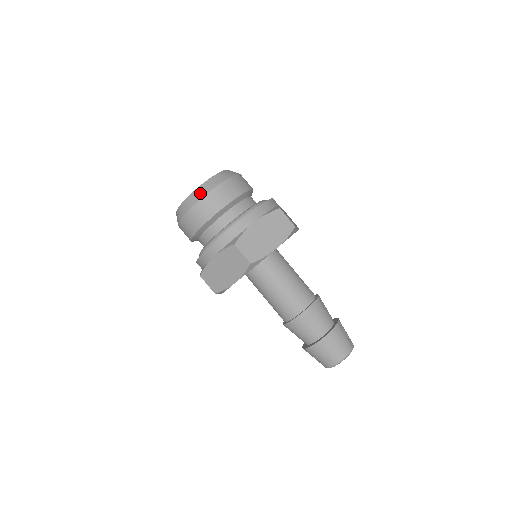
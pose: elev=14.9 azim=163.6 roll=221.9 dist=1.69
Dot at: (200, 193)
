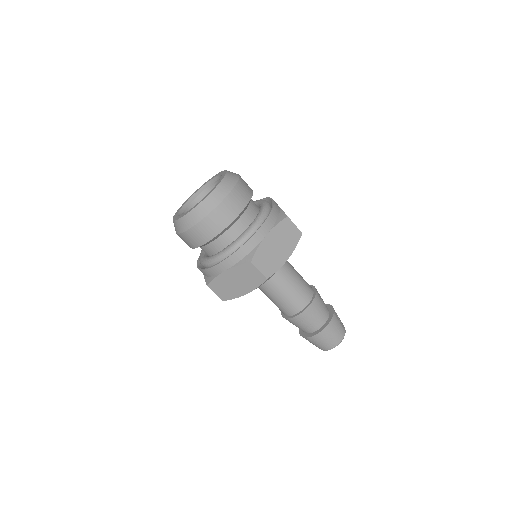
Dot at: (207, 207)
